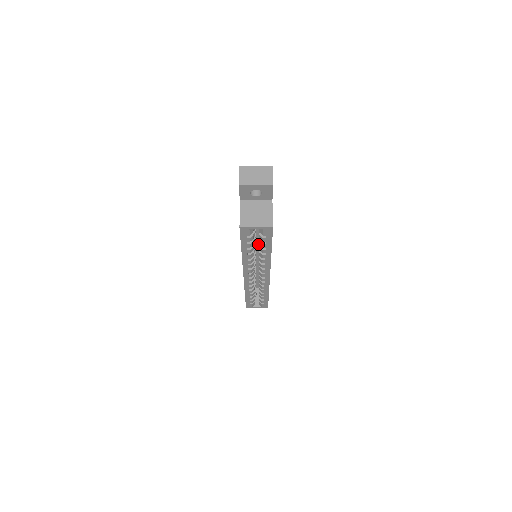
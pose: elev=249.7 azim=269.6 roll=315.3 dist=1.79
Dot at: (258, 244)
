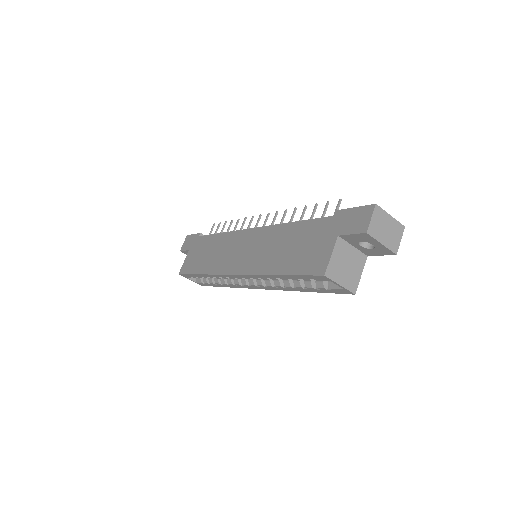
Dot at: occluded
